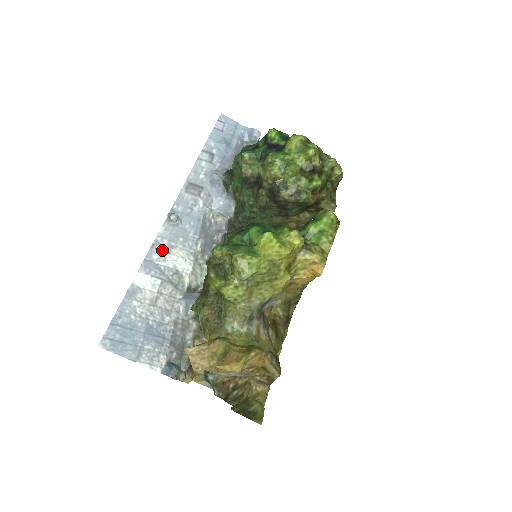
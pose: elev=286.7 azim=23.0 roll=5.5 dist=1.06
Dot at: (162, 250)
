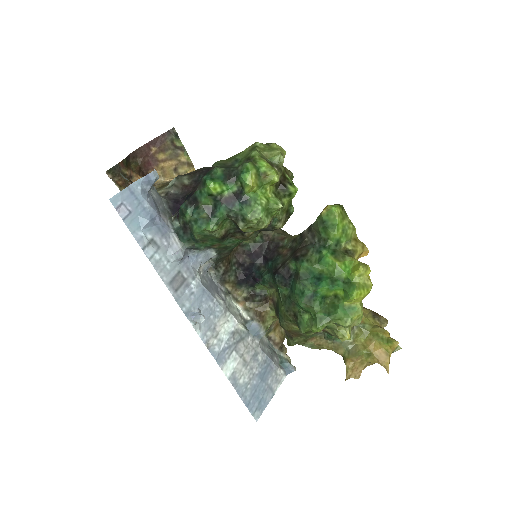
Dot at: (214, 340)
